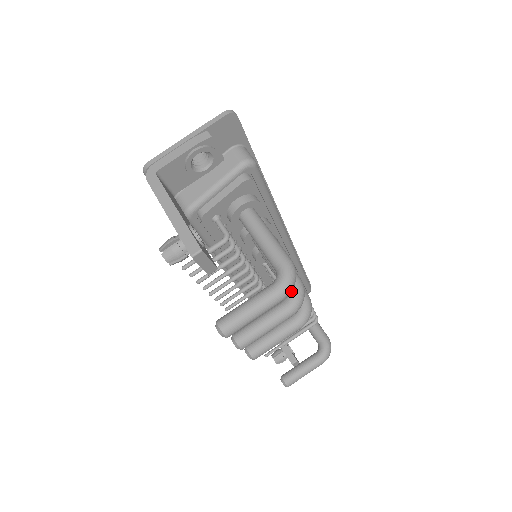
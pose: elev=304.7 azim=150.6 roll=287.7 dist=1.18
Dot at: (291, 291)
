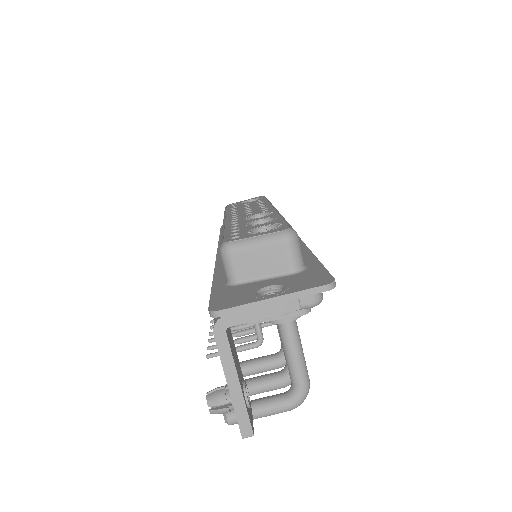
Dot at: occluded
